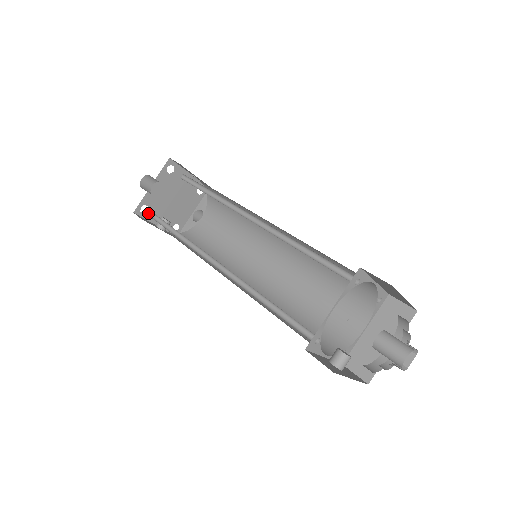
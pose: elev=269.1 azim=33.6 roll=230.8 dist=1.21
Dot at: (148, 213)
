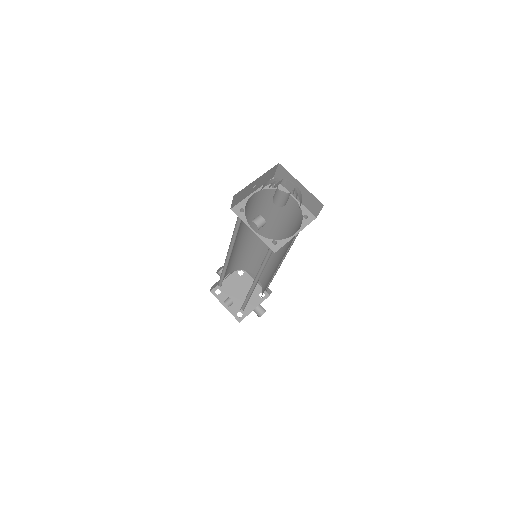
Dot at: (220, 296)
